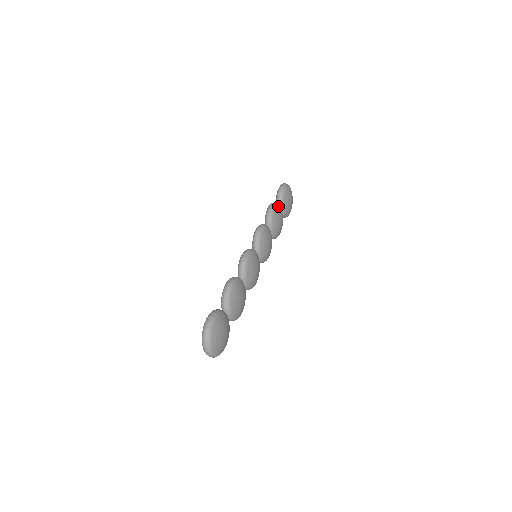
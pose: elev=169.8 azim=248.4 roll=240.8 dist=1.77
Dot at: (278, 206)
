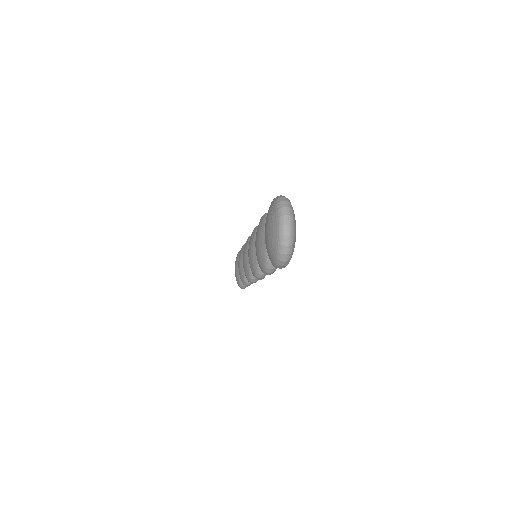
Dot at: occluded
